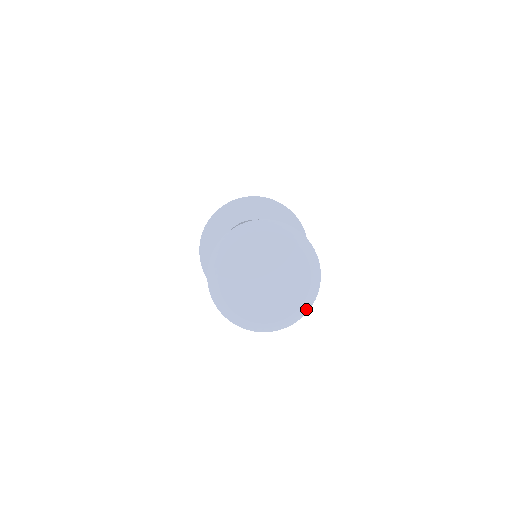
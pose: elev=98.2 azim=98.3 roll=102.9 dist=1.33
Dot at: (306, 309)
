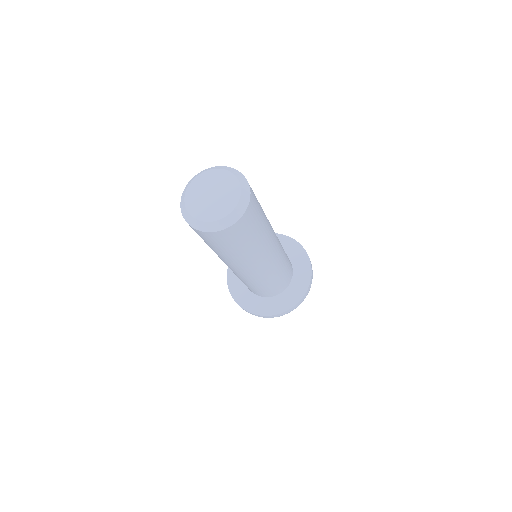
Dot at: (225, 226)
